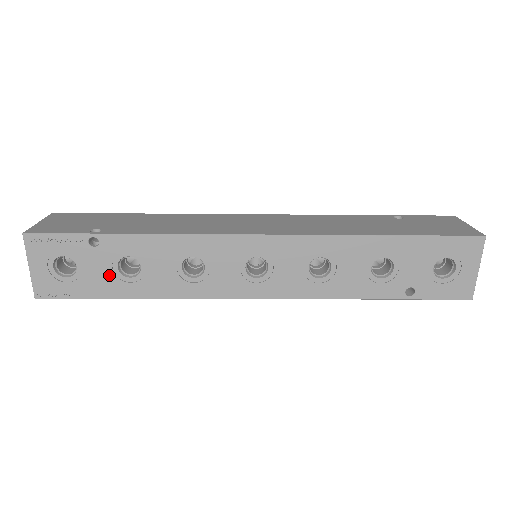
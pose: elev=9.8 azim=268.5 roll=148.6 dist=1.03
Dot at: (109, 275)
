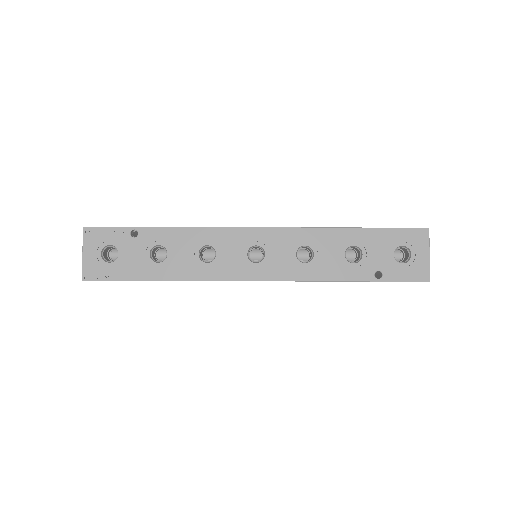
Dot at: (142, 260)
